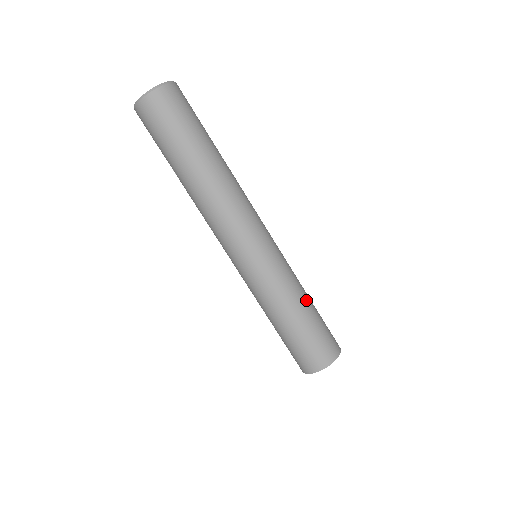
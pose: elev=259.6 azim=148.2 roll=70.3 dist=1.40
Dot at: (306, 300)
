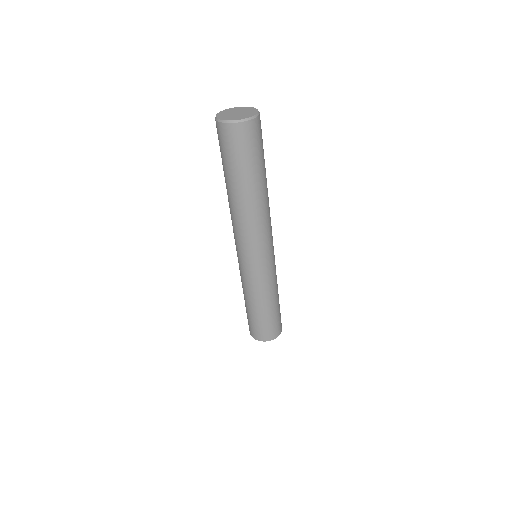
Dot at: (268, 303)
